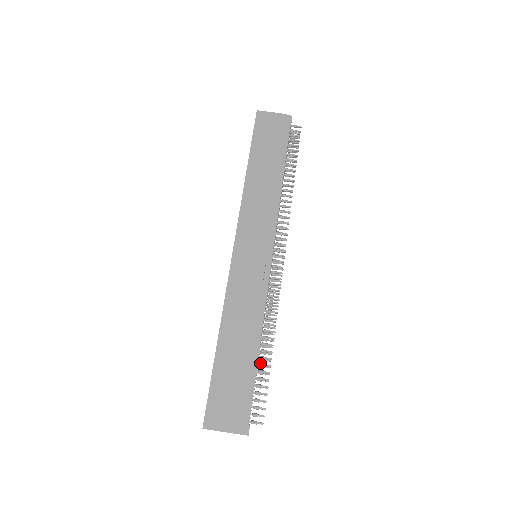
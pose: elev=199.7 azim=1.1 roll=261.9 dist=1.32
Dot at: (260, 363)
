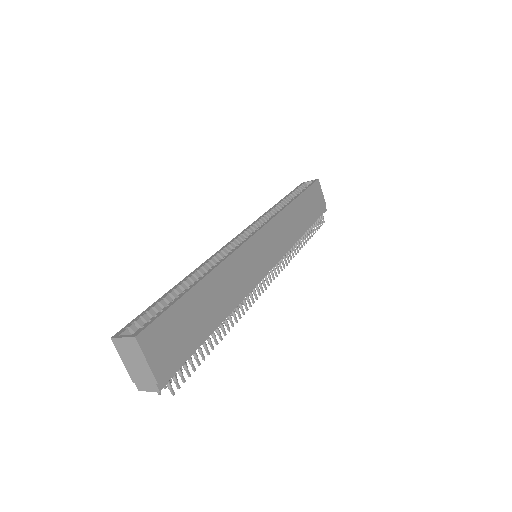
Dot at: occluded
